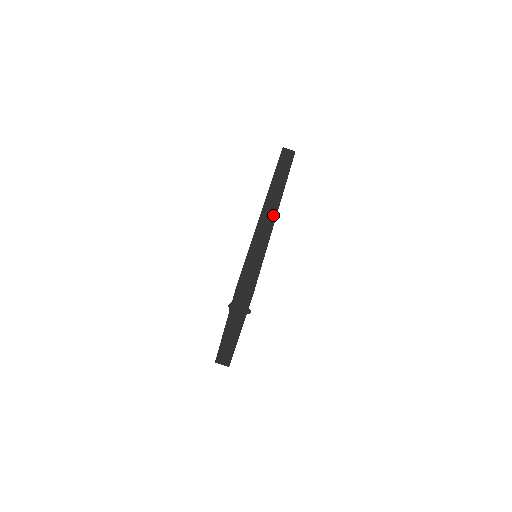
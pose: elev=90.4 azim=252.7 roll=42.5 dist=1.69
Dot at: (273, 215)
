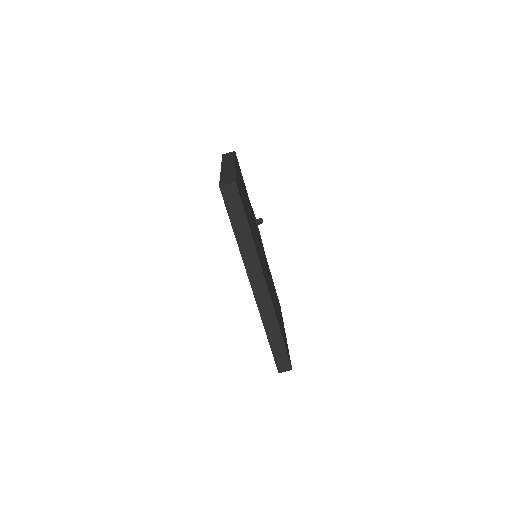
Dot at: (266, 295)
